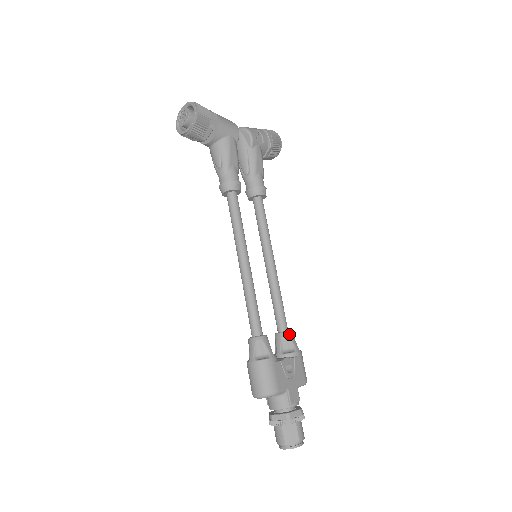
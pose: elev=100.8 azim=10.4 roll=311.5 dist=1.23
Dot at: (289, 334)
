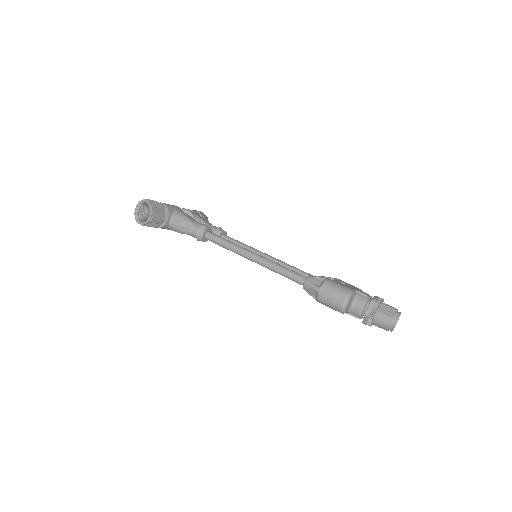
Dot at: (321, 276)
